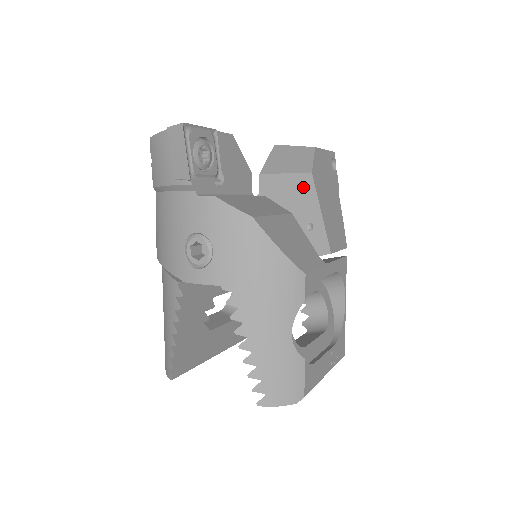
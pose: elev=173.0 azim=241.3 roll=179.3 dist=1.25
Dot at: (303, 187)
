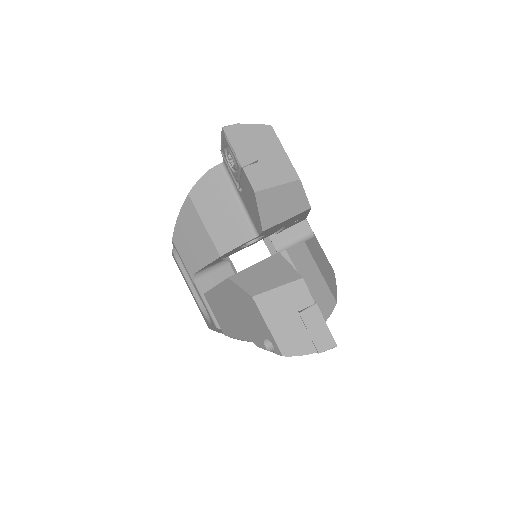
Dot at: (300, 215)
